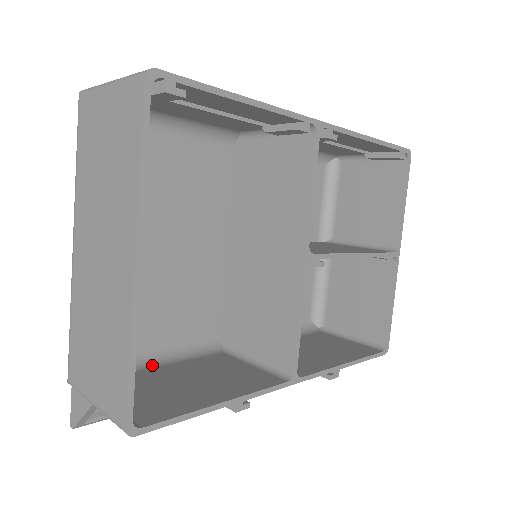
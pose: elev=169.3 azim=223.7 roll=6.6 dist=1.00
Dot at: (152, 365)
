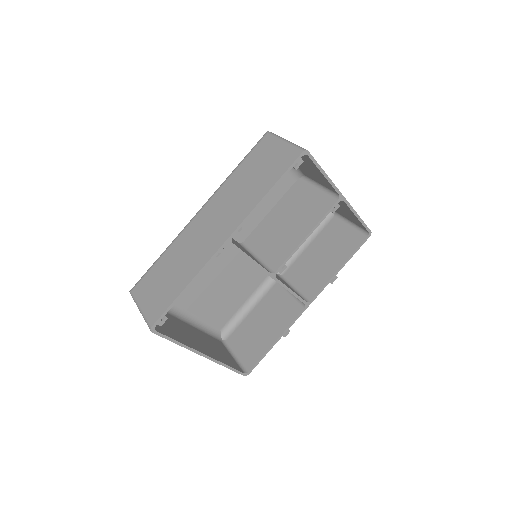
Dot at: (247, 314)
